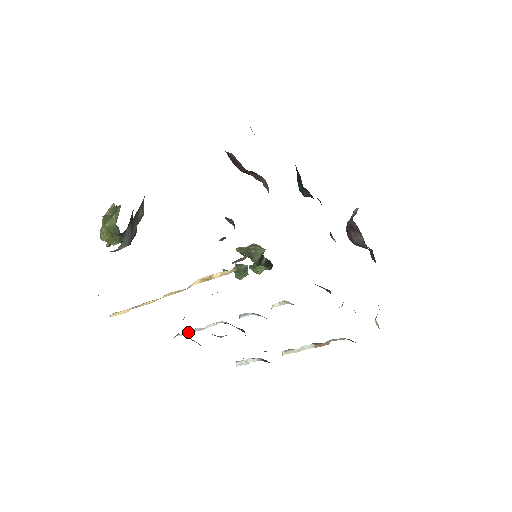
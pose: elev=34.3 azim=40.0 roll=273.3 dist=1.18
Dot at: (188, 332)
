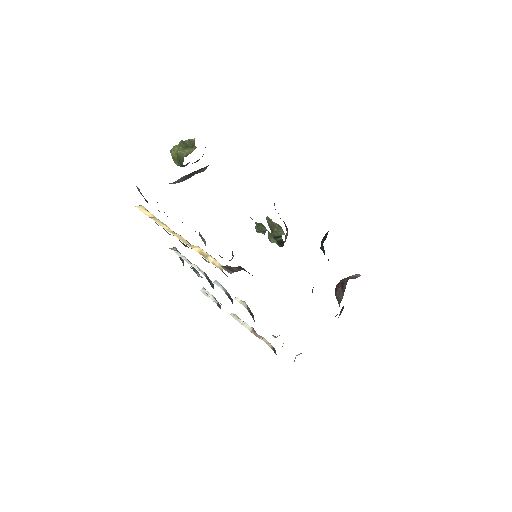
Dot at: (180, 255)
